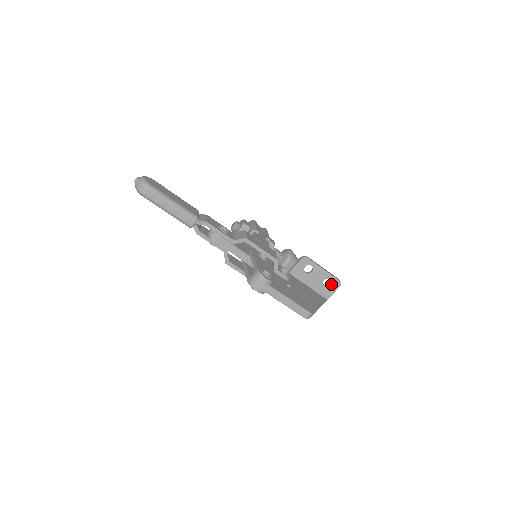
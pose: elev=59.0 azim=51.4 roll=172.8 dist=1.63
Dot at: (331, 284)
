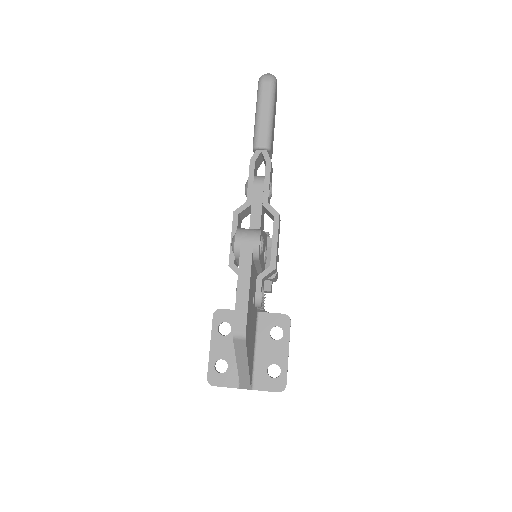
Dot at: occluded
